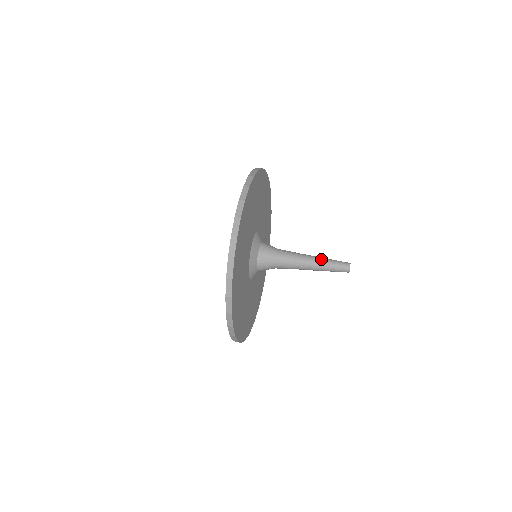
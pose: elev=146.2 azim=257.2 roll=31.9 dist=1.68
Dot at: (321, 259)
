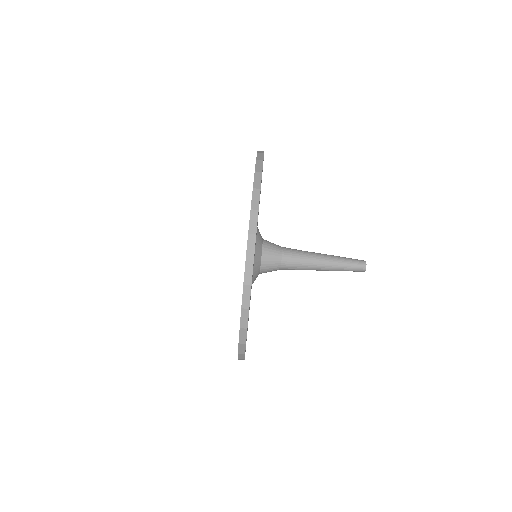
Dot at: (333, 258)
